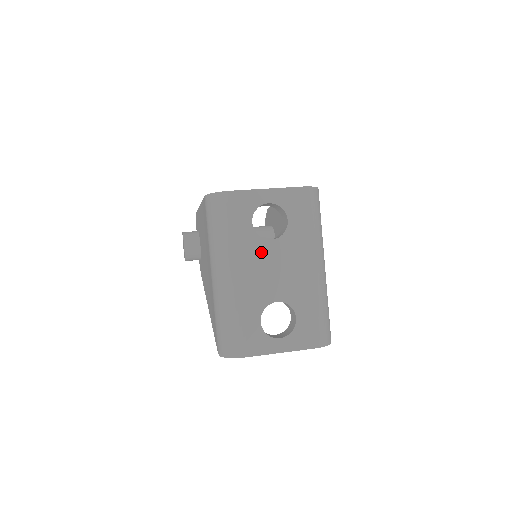
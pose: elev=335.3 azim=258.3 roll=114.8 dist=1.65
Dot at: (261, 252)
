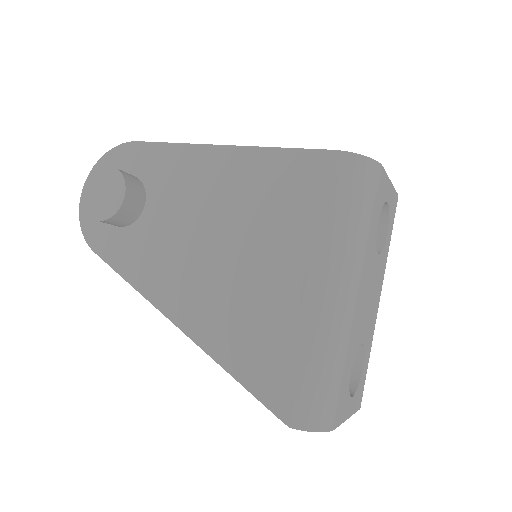
Dot at: (372, 268)
